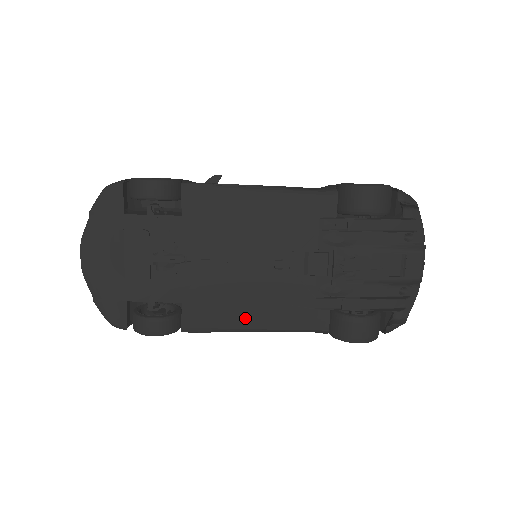
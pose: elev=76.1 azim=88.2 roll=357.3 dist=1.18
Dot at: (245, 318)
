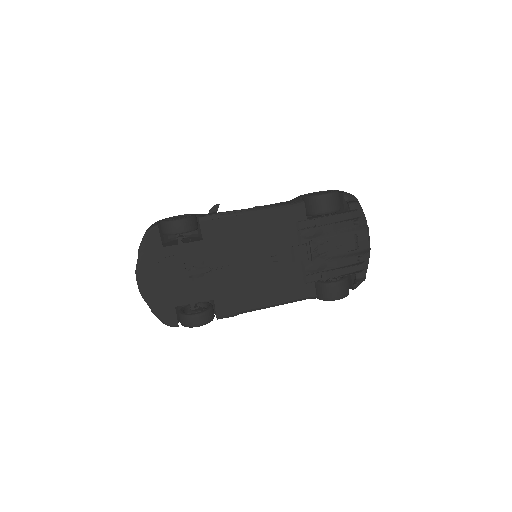
Dot at: (259, 300)
